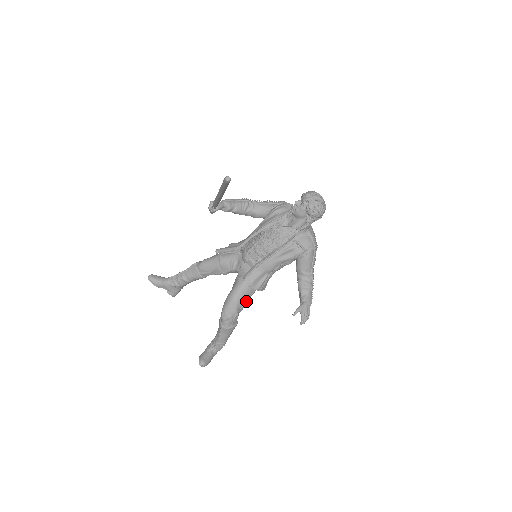
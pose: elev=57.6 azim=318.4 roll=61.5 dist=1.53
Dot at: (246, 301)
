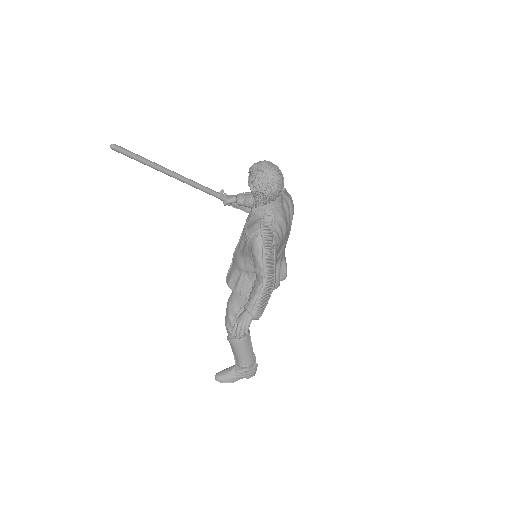
Dot at: (242, 310)
